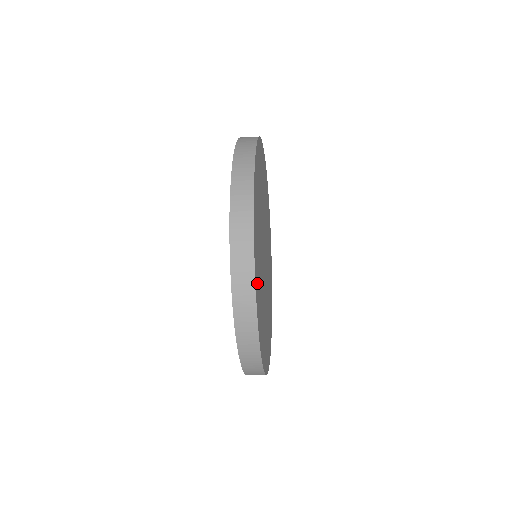
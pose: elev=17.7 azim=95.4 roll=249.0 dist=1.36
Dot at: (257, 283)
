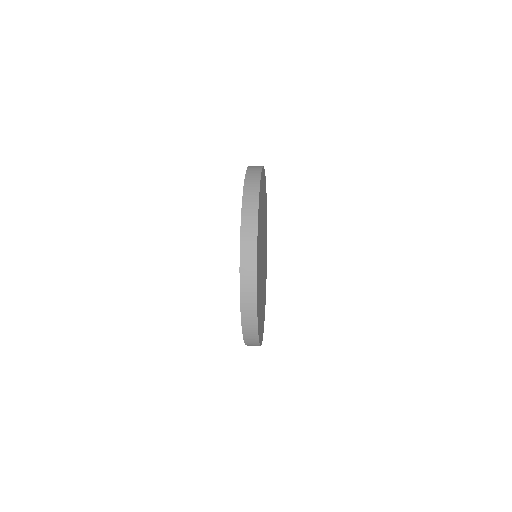
Dot at: (262, 330)
